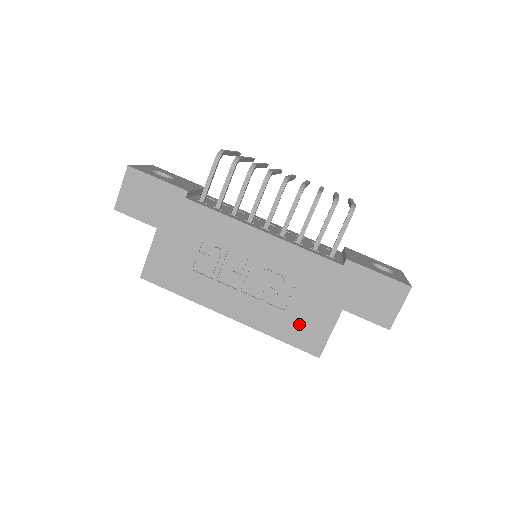
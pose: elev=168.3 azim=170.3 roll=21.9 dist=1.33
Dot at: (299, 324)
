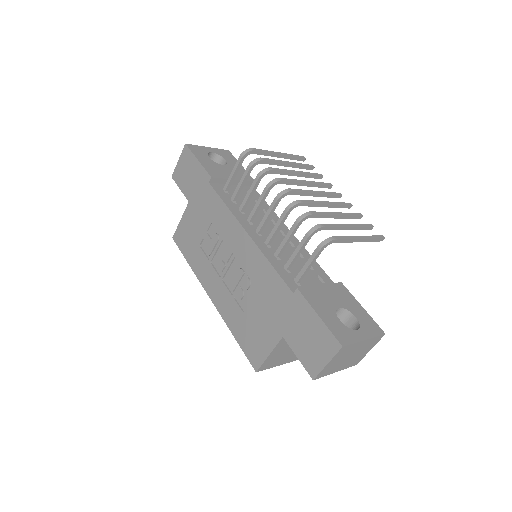
Dot at: (250, 331)
